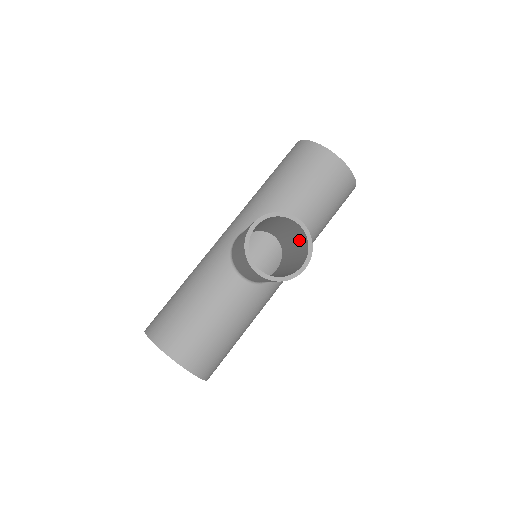
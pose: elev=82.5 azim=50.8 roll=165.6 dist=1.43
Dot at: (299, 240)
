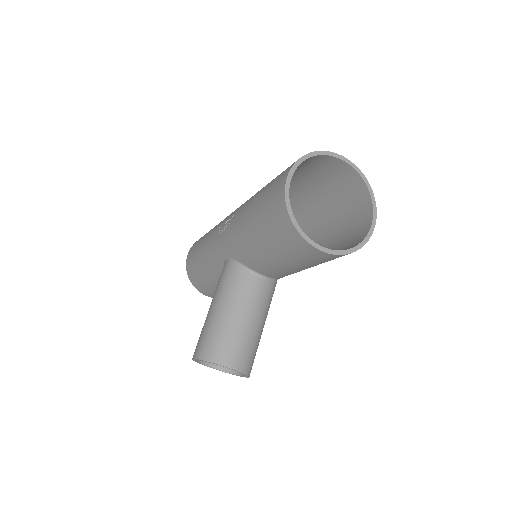
Dot at: (249, 348)
